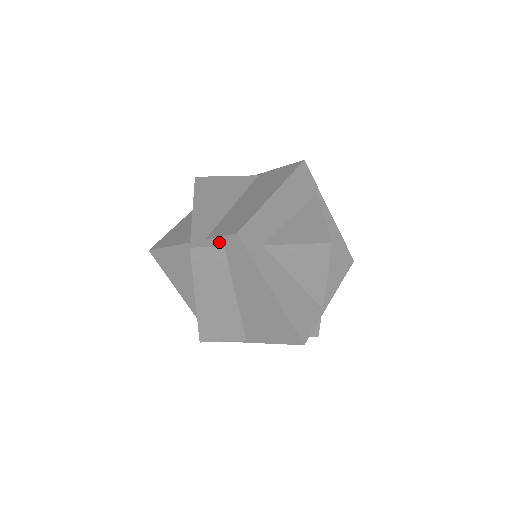
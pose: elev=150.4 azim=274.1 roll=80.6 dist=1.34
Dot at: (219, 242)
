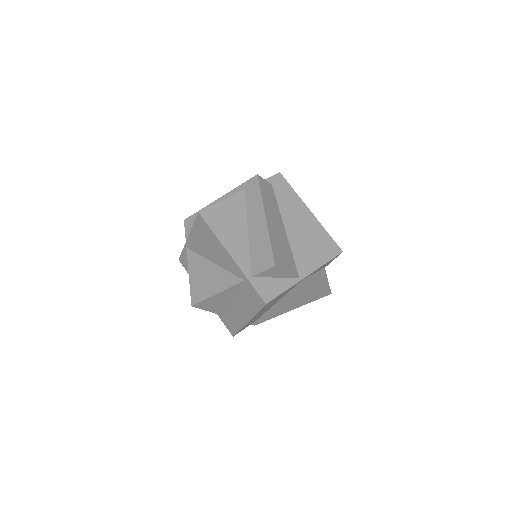
Dot at: (268, 182)
